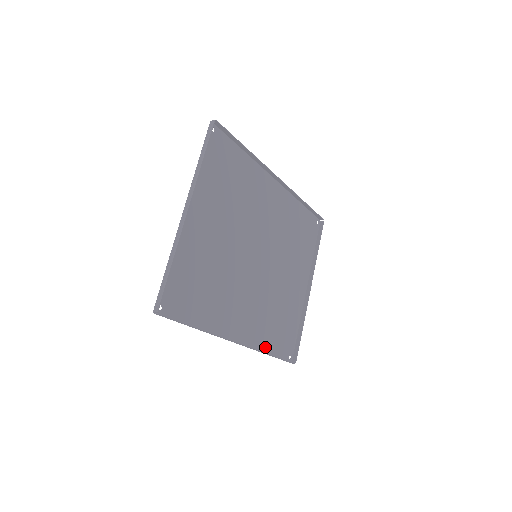
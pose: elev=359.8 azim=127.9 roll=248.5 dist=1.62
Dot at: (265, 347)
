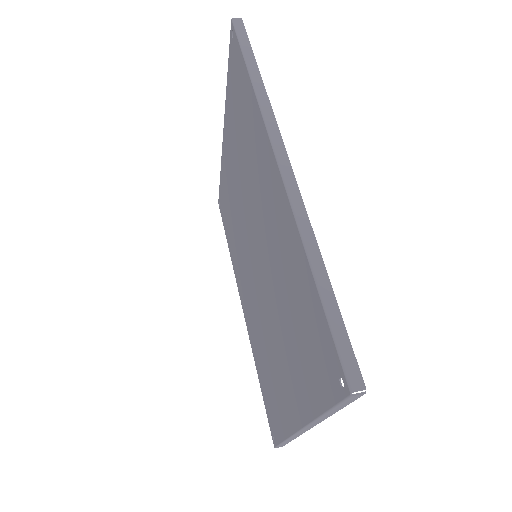
Dot at: (231, 252)
